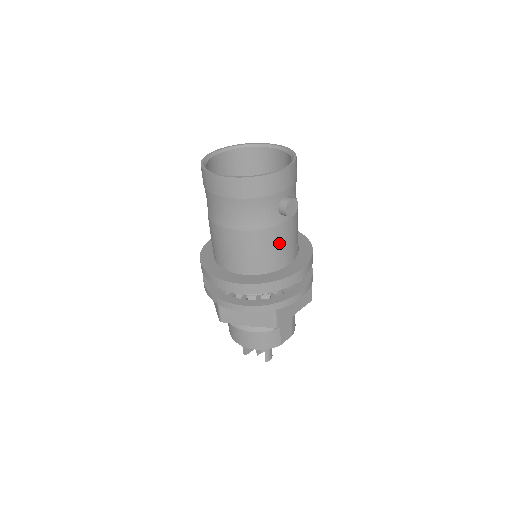
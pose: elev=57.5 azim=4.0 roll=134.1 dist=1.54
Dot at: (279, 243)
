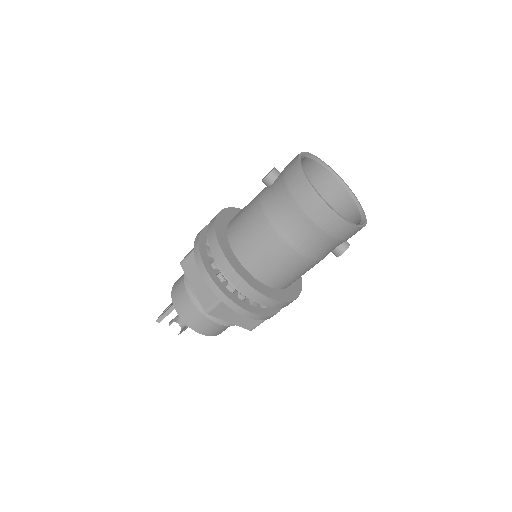
Dot at: occluded
